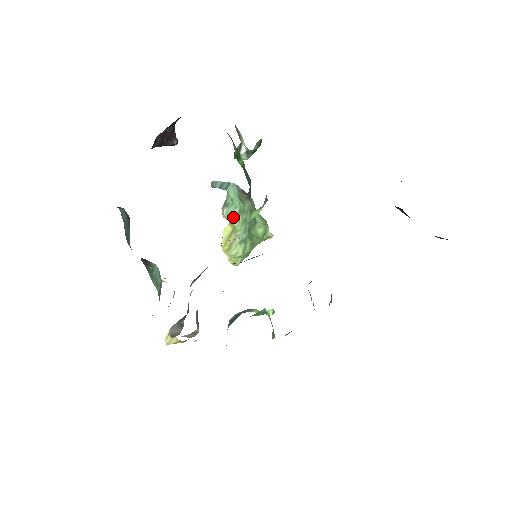
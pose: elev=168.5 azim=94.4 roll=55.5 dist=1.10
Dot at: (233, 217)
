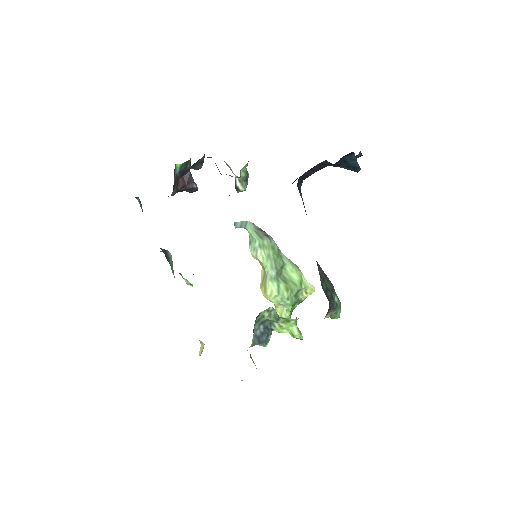
Dot at: (257, 253)
